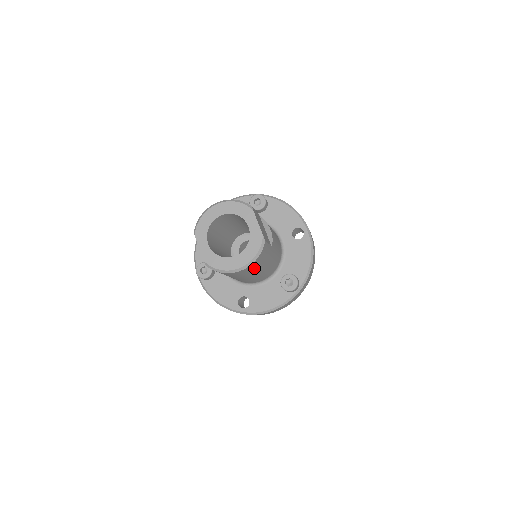
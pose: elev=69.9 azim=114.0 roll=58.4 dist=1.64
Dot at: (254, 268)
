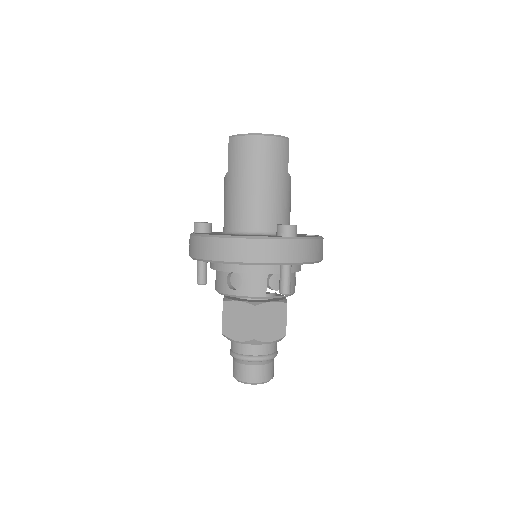
Dot at: (267, 156)
